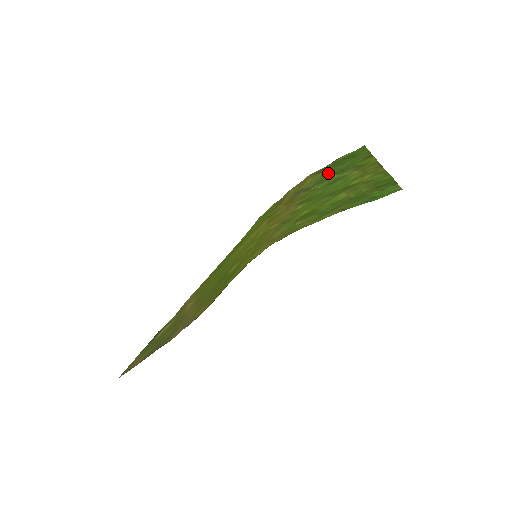
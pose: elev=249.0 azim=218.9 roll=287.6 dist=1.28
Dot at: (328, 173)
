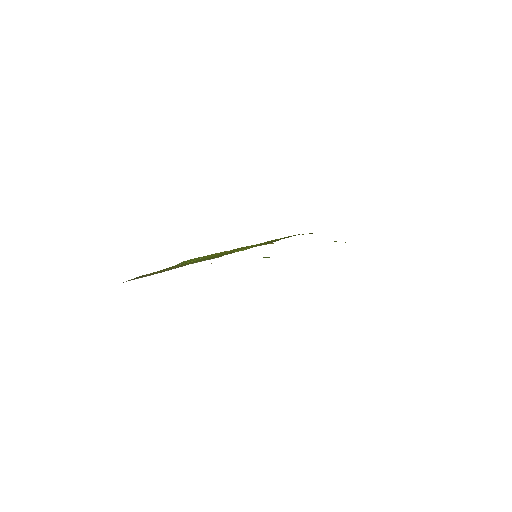
Dot at: occluded
